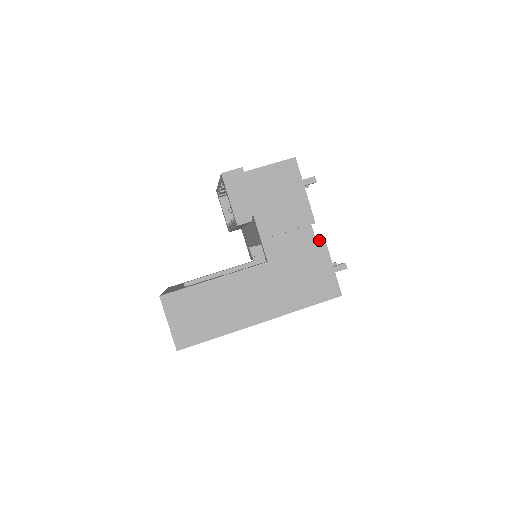
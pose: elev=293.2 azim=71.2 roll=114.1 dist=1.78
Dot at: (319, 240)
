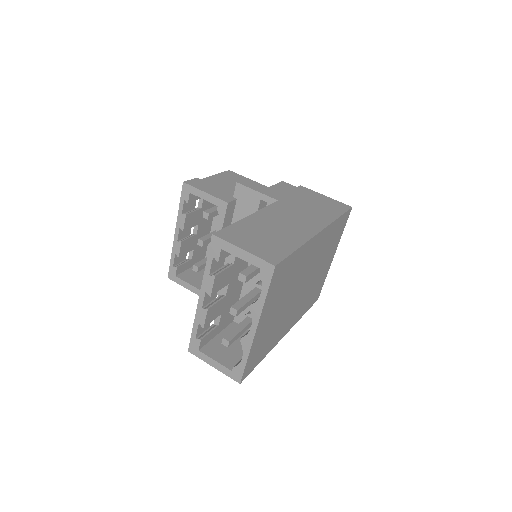
Dot at: (298, 186)
